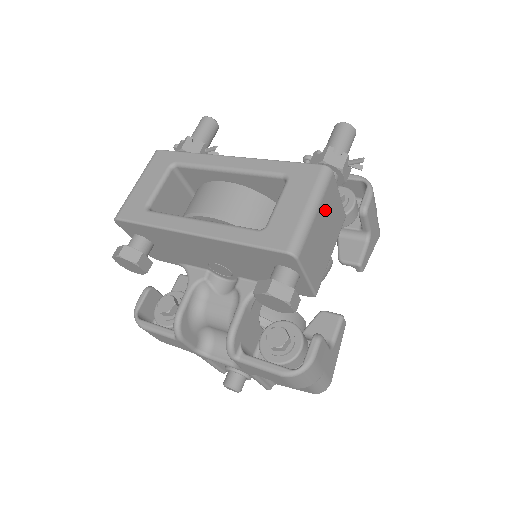
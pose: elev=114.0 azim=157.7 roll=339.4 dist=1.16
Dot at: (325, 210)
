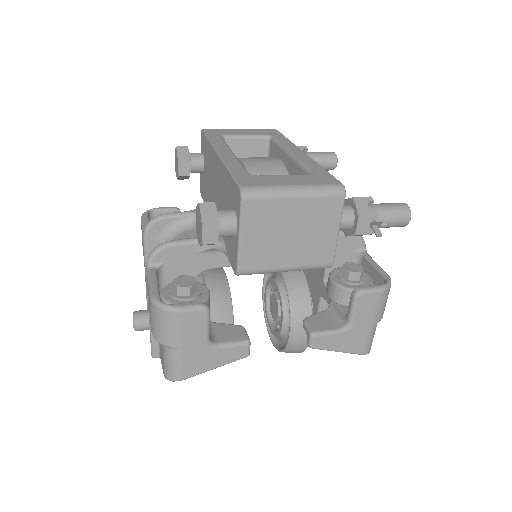
Dot at: (309, 213)
